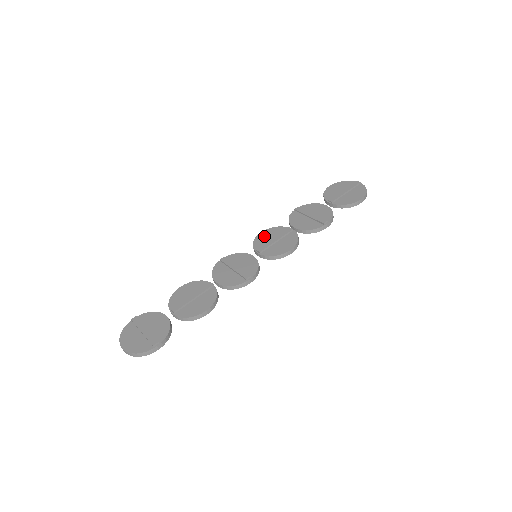
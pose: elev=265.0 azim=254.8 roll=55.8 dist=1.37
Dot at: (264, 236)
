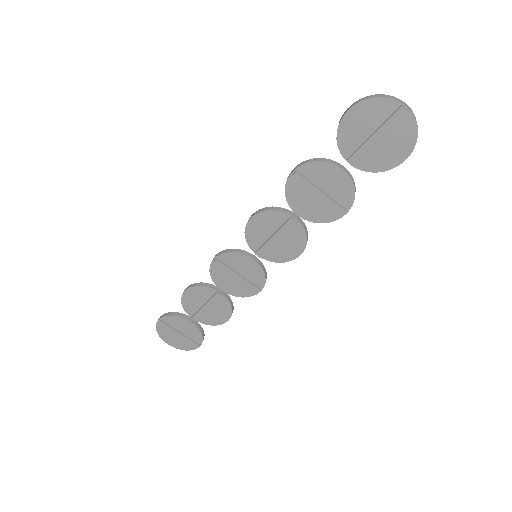
Dot at: (257, 228)
